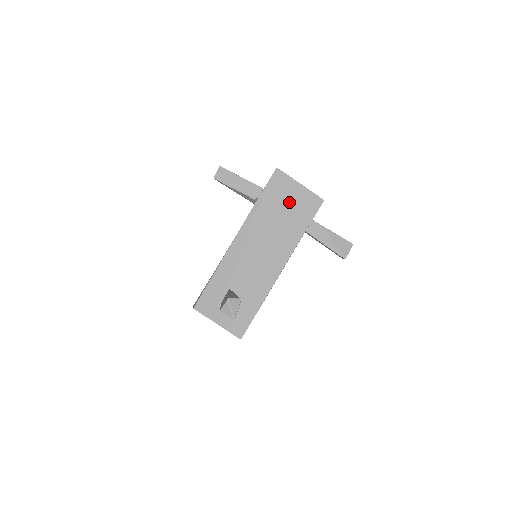
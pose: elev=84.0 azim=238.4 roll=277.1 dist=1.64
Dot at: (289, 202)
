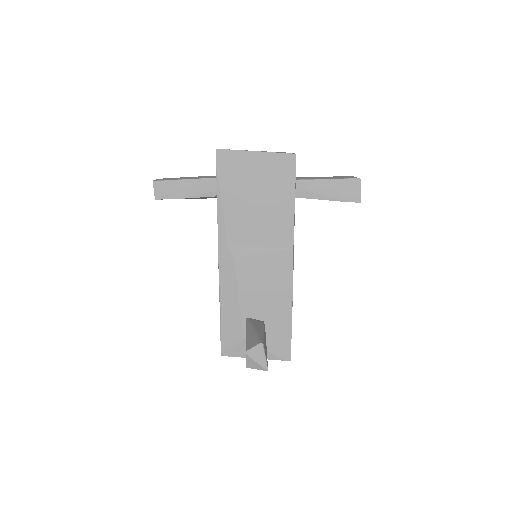
Dot at: (255, 182)
